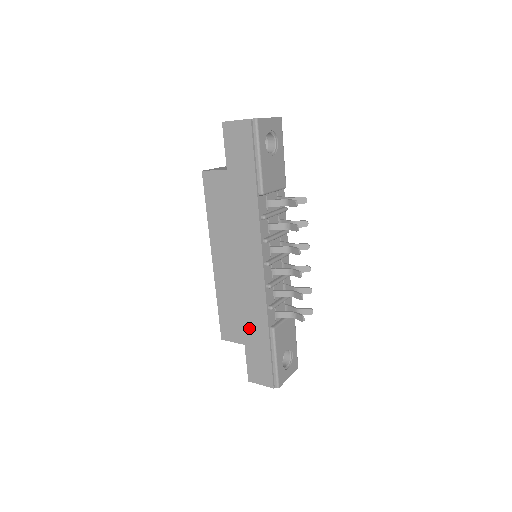
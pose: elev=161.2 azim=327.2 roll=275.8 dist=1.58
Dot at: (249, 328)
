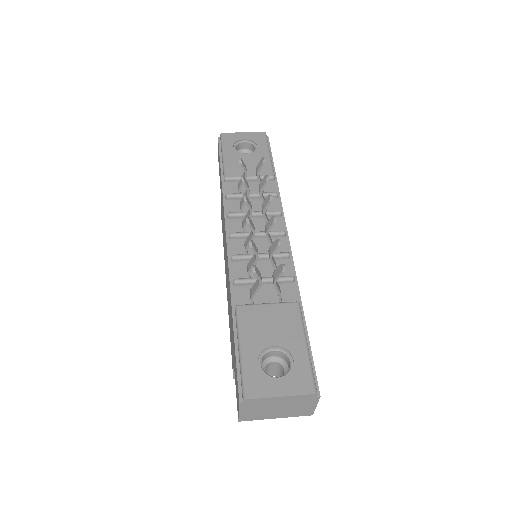
Dot at: occluded
